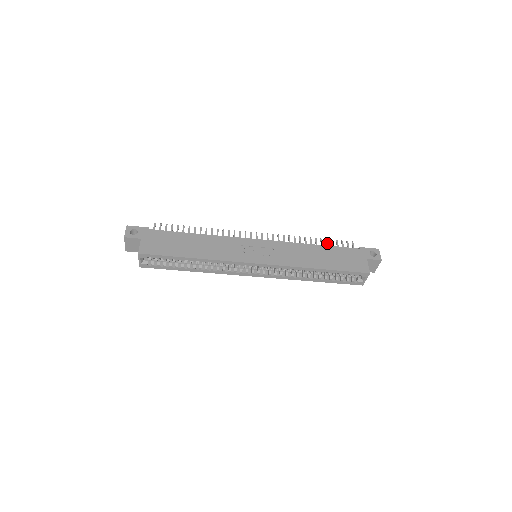
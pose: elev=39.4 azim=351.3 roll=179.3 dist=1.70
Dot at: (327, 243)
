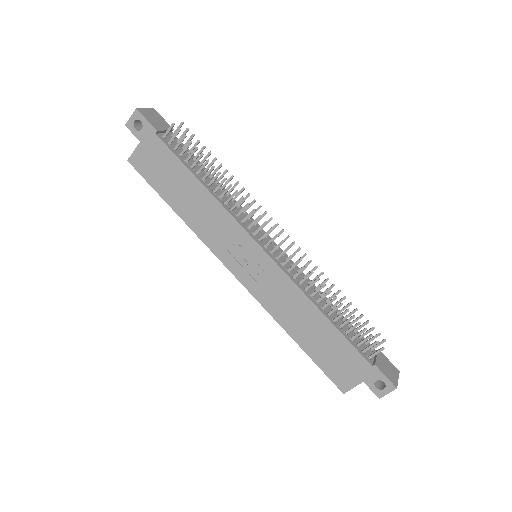
Dot at: (348, 321)
